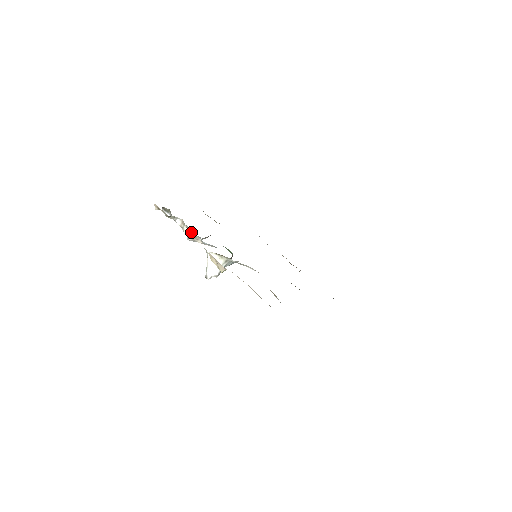
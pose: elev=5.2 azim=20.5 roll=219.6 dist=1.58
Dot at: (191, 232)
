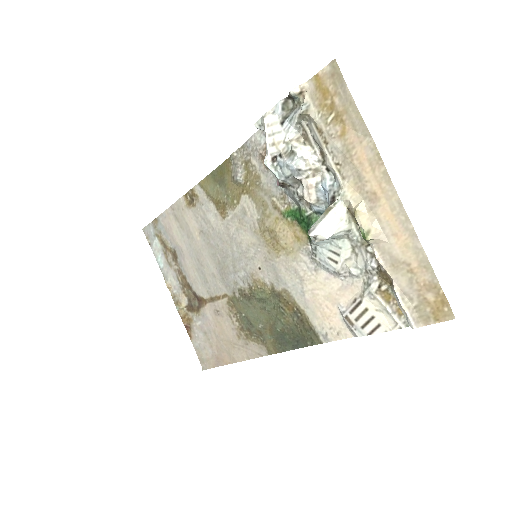
Dot at: (315, 160)
